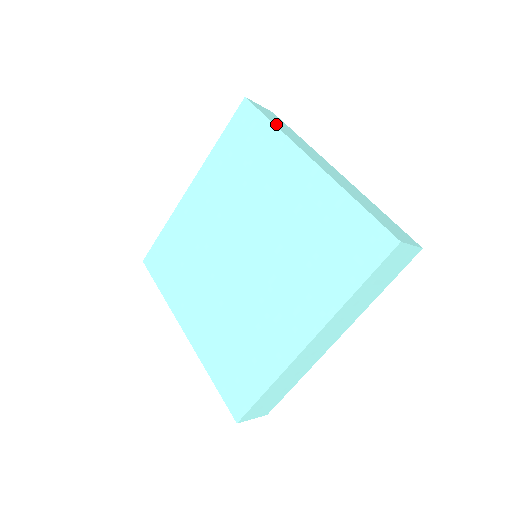
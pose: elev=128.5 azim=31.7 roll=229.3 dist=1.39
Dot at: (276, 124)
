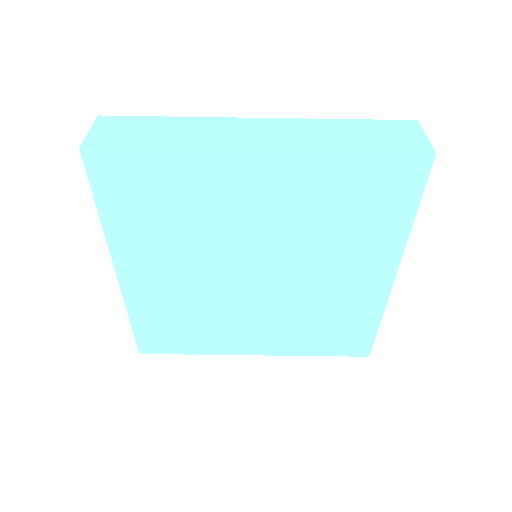
Dot at: (161, 144)
